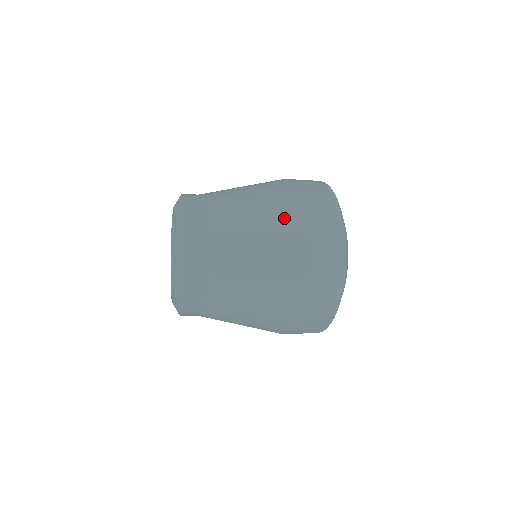
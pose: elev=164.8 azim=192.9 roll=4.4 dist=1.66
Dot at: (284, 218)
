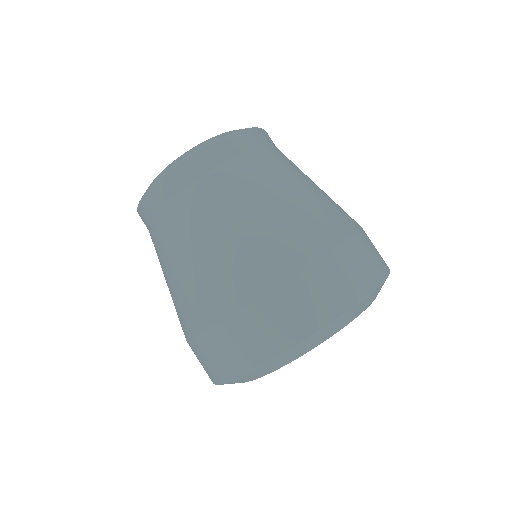
Dot at: (294, 241)
